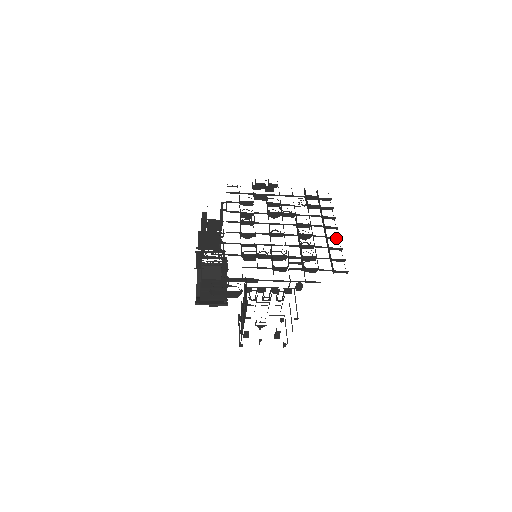
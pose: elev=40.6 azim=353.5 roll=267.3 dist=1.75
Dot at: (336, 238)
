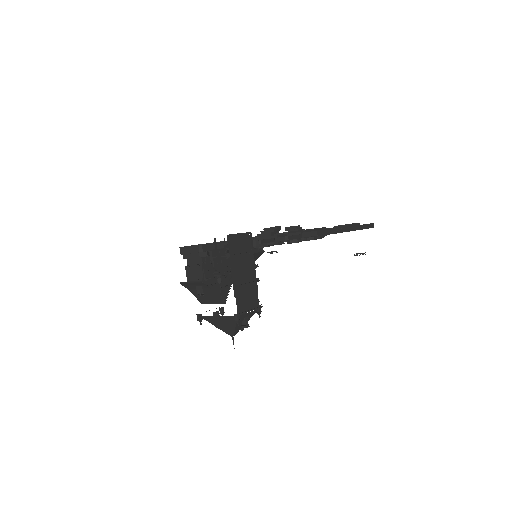
Dot at: occluded
